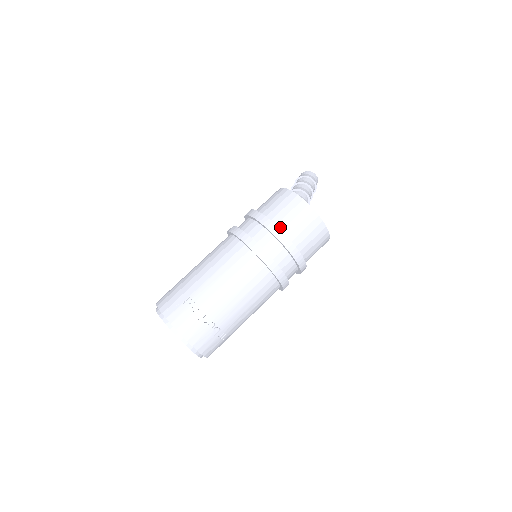
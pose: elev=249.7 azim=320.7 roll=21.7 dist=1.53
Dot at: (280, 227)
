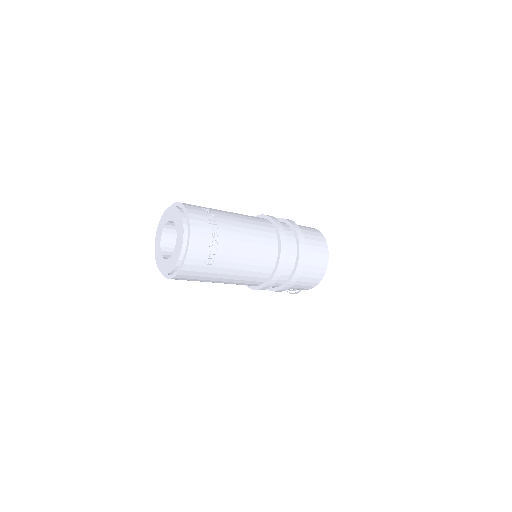
Dot at: occluded
